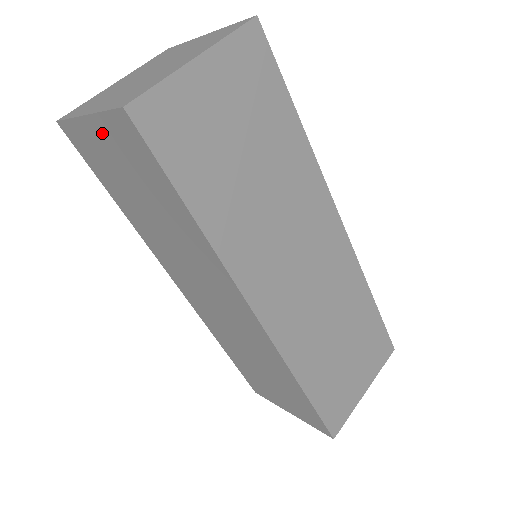
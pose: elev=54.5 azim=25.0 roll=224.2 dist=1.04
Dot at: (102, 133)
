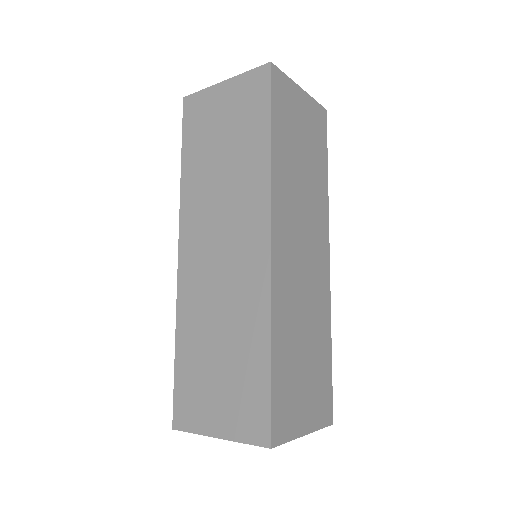
Dot at: (230, 90)
